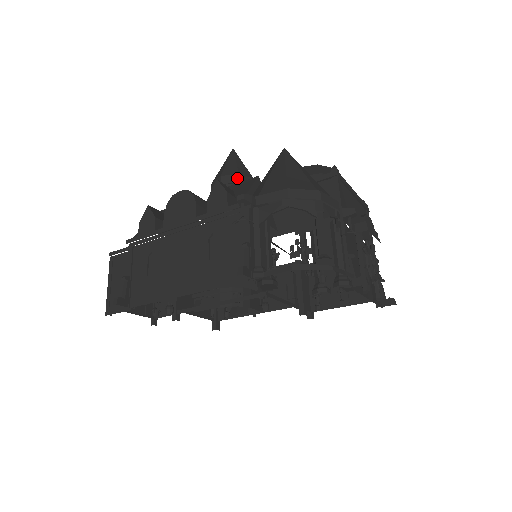
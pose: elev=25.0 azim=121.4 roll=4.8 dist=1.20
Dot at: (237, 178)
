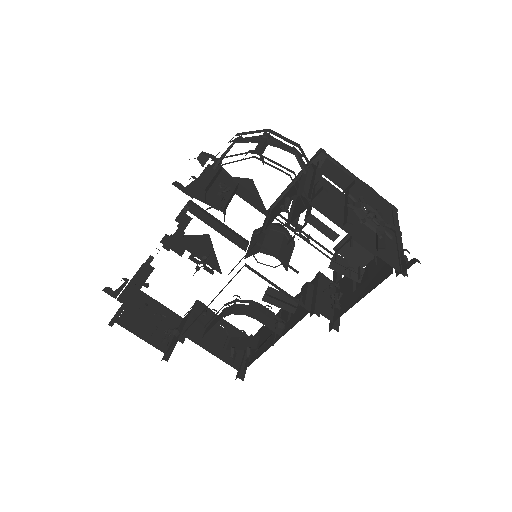
Dot at: occluded
